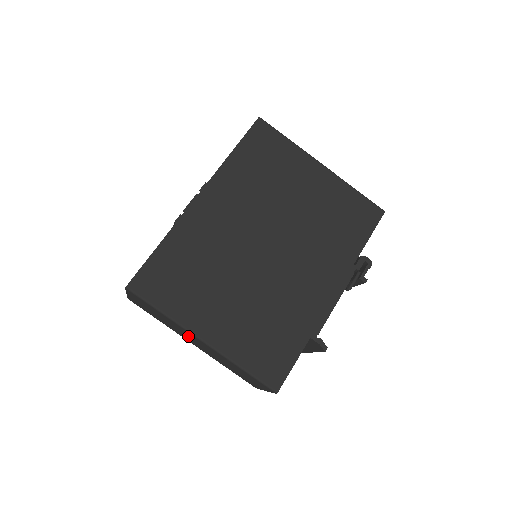
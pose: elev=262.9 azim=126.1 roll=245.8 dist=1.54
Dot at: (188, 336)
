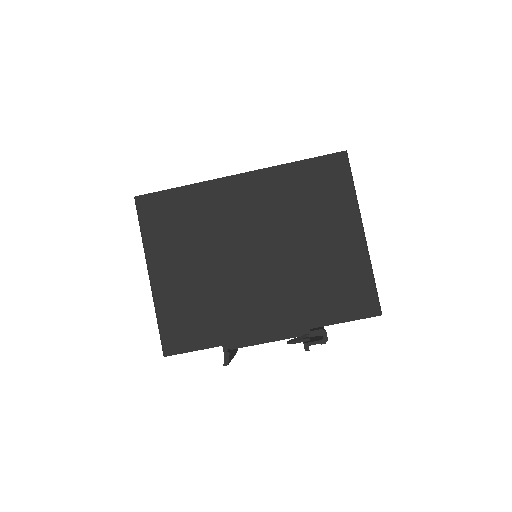
Dot at: occluded
